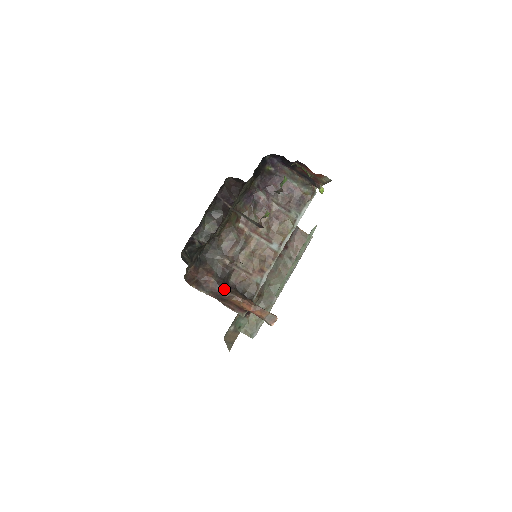
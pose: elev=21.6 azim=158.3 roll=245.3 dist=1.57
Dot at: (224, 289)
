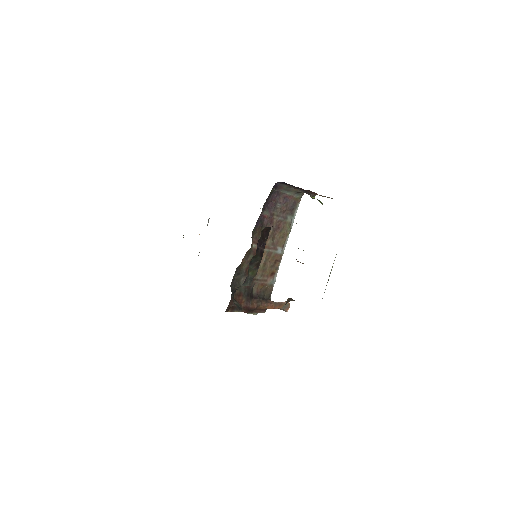
Dot at: (253, 303)
